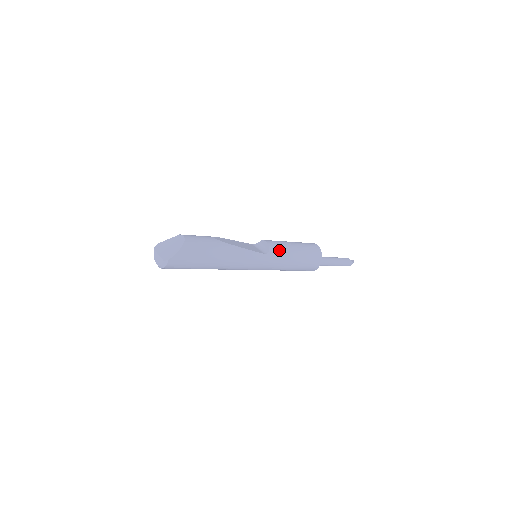
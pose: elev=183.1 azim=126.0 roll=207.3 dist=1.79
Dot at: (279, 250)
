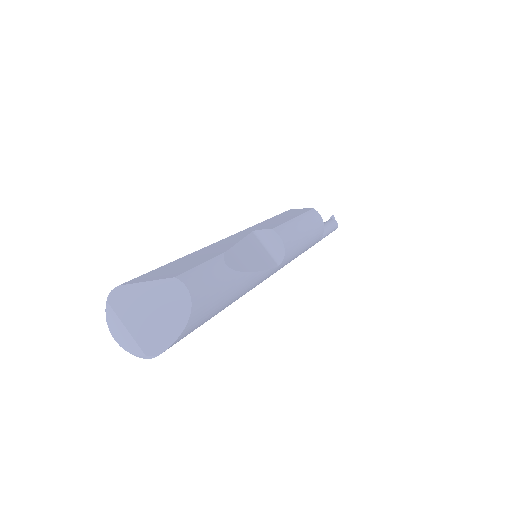
Dot at: (293, 250)
